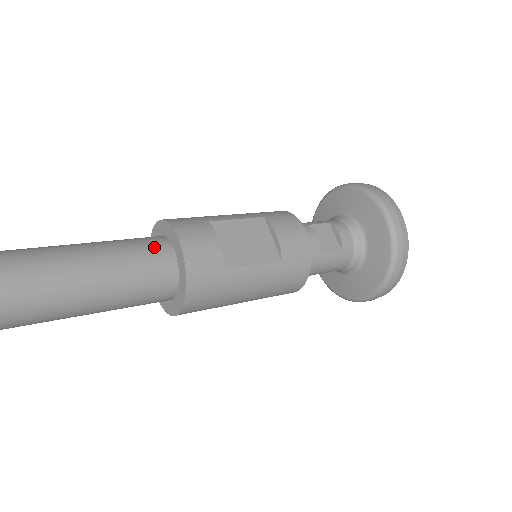
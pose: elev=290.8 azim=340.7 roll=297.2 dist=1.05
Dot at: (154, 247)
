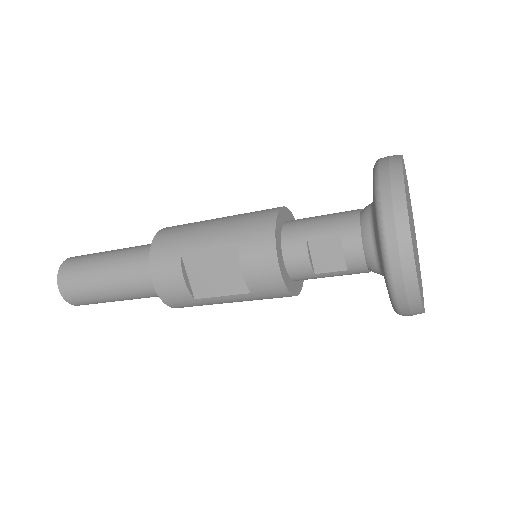
Dot at: (144, 272)
